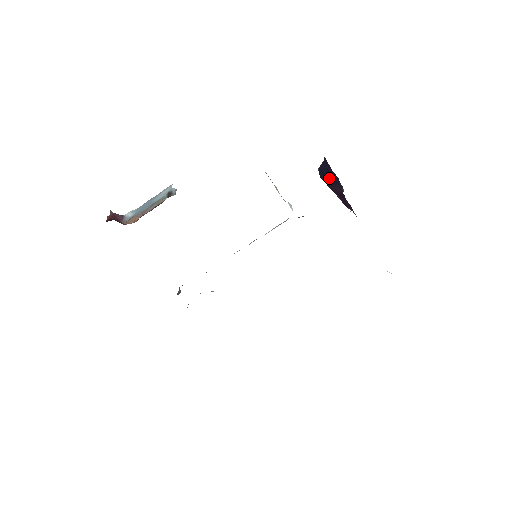
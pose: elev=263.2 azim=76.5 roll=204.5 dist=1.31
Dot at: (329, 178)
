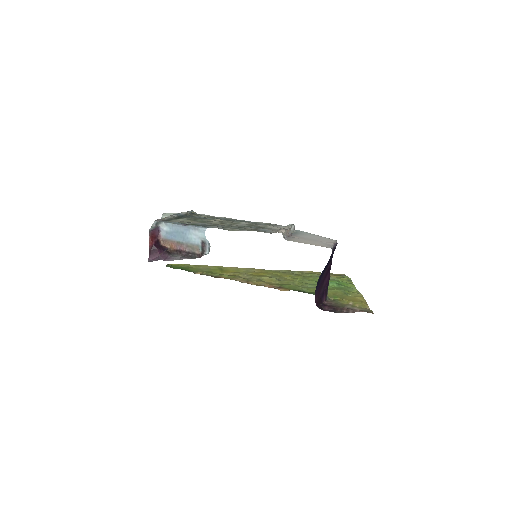
Dot at: (325, 269)
